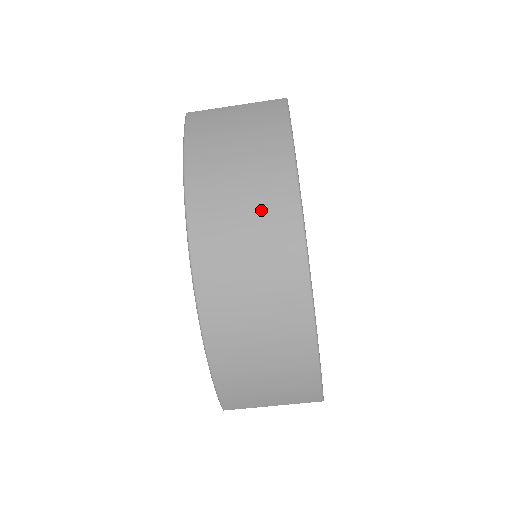
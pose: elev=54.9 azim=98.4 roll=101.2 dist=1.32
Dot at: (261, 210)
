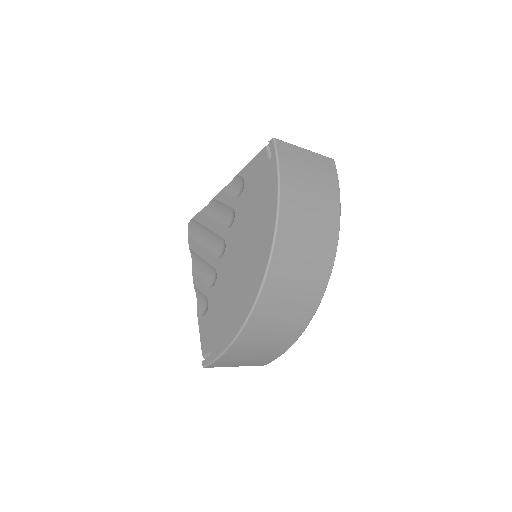
Dot at: (316, 251)
